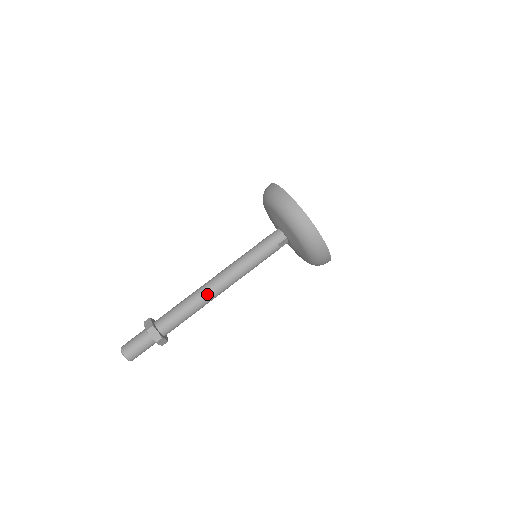
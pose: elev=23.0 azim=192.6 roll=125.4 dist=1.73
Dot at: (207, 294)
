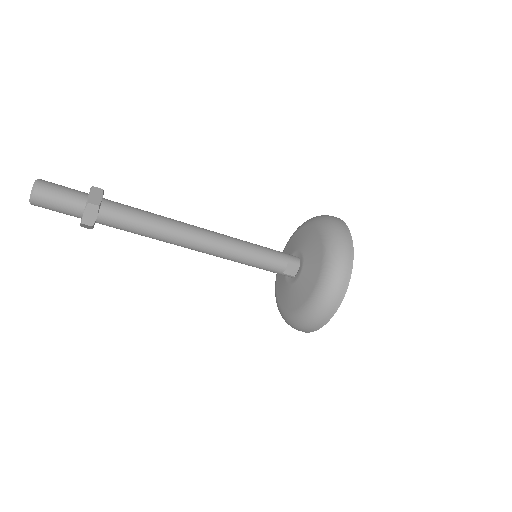
Dot at: (185, 227)
